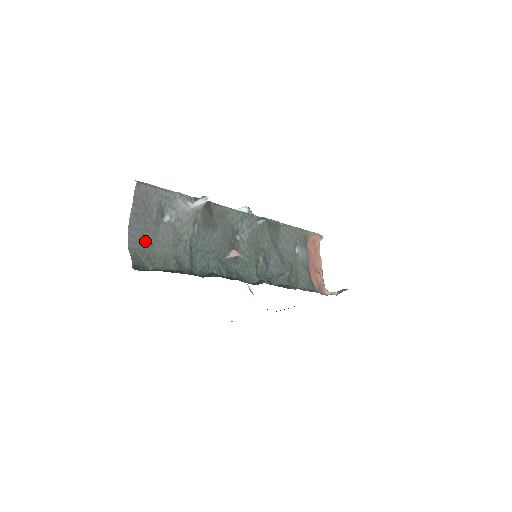
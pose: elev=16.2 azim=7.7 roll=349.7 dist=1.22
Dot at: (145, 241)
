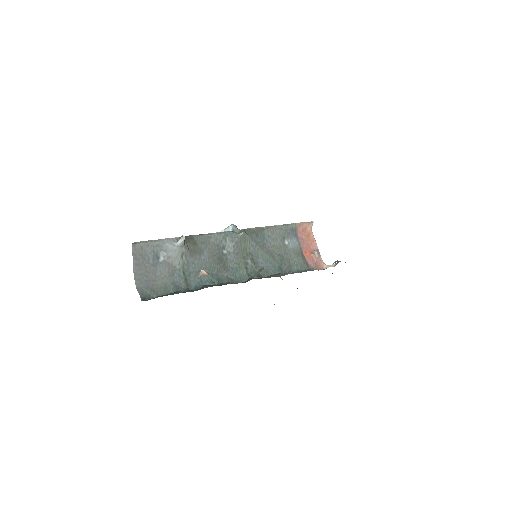
Dot at: (148, 280)
